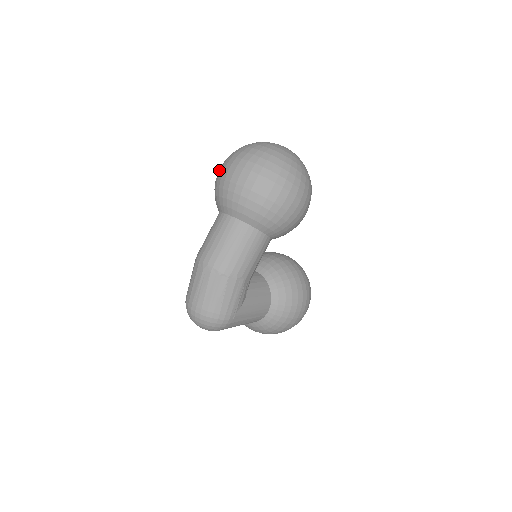
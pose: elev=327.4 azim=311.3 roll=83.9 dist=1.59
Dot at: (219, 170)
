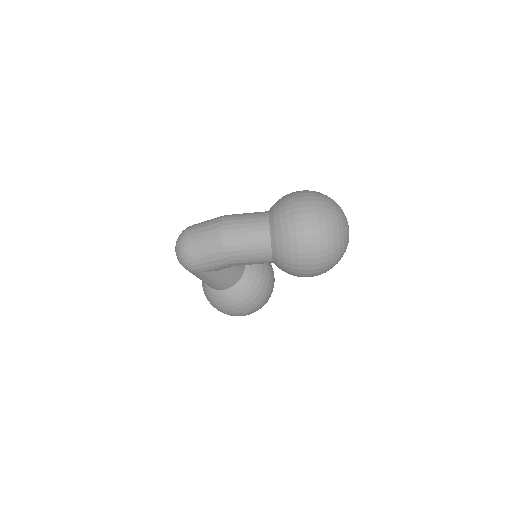
Dot at: (300, 191)
